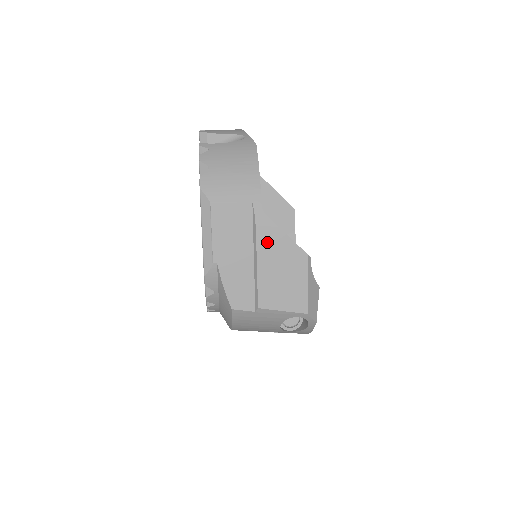
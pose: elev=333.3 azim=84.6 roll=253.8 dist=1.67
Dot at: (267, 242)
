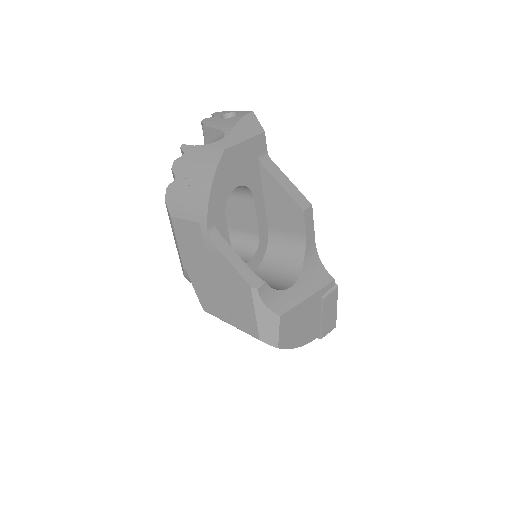
Dot at: (215, 264)
